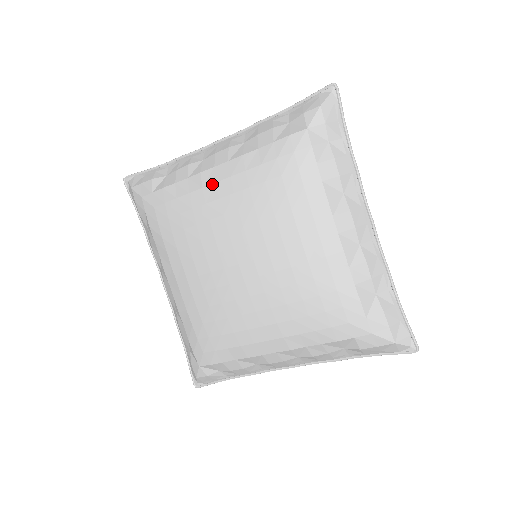
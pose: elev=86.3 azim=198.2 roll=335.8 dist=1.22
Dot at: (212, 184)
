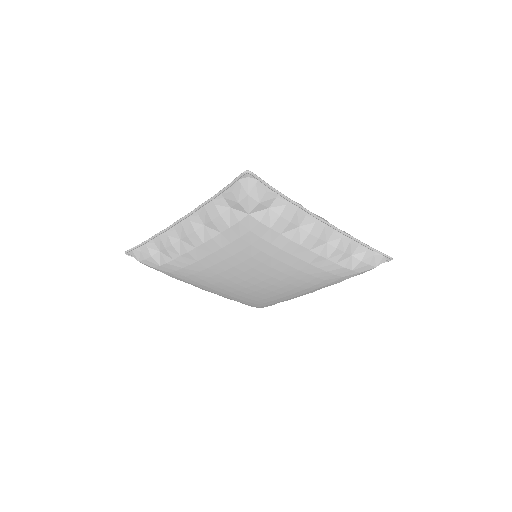
Dot at: (203, 259)
